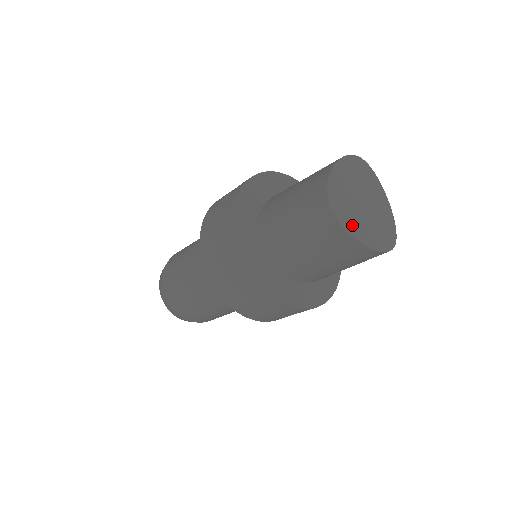
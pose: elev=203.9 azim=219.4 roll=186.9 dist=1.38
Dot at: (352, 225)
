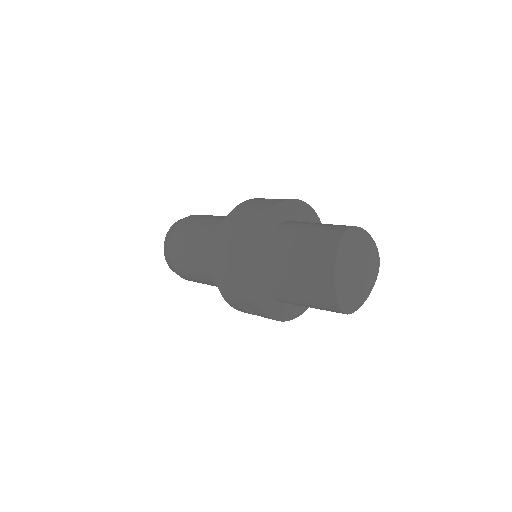
Dot at: (357, 300)
